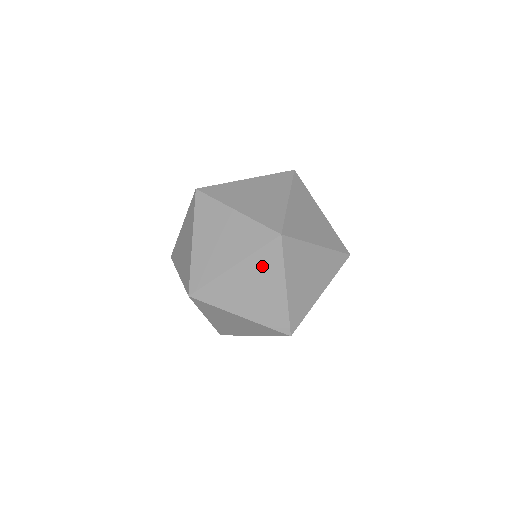
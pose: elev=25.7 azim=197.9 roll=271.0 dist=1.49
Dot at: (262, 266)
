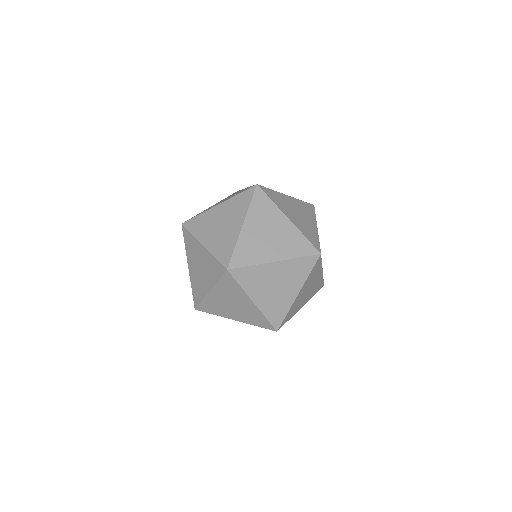
Dot at: (294, 270)
